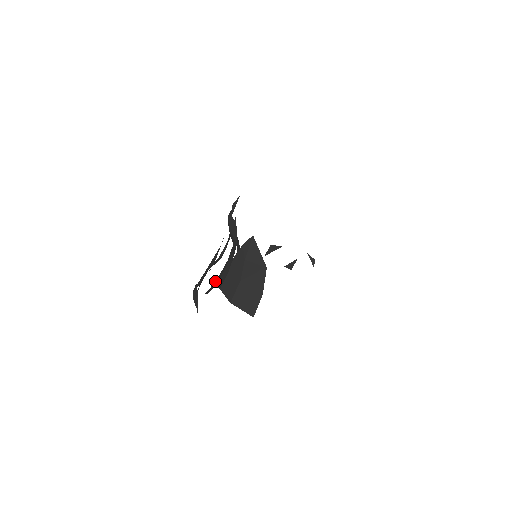
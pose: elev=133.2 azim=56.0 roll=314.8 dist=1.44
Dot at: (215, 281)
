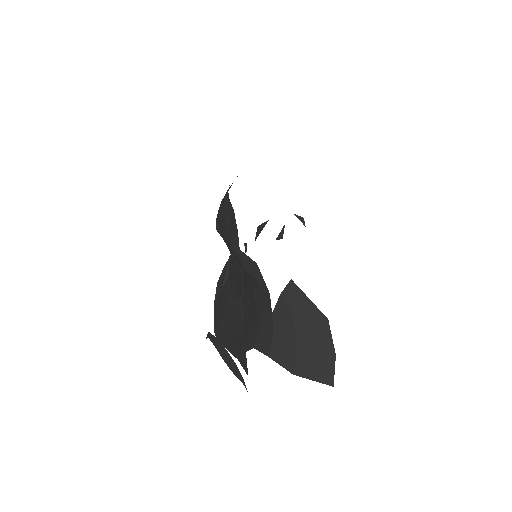
Dot at: occluded
